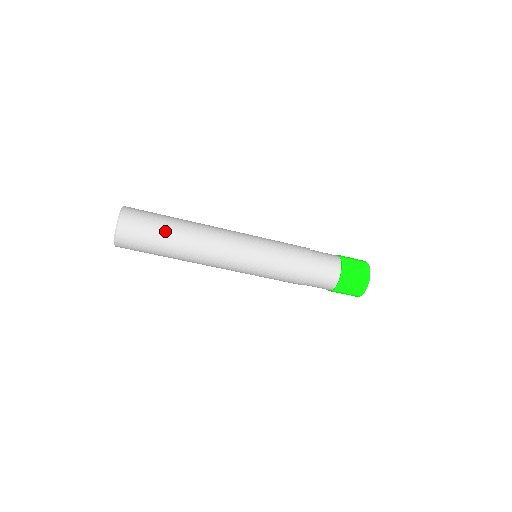
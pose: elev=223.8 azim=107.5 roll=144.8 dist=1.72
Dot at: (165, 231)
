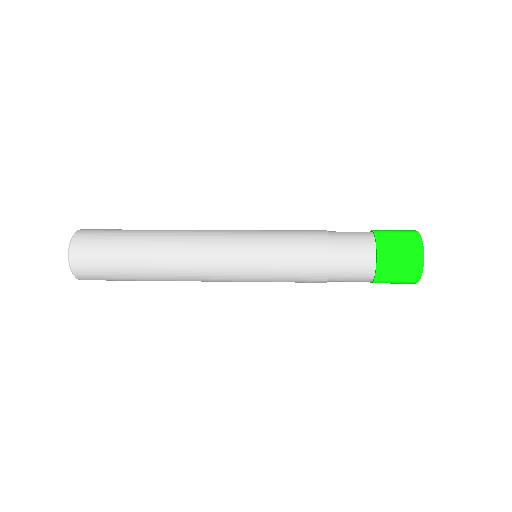
Dot at: (130, 278)
